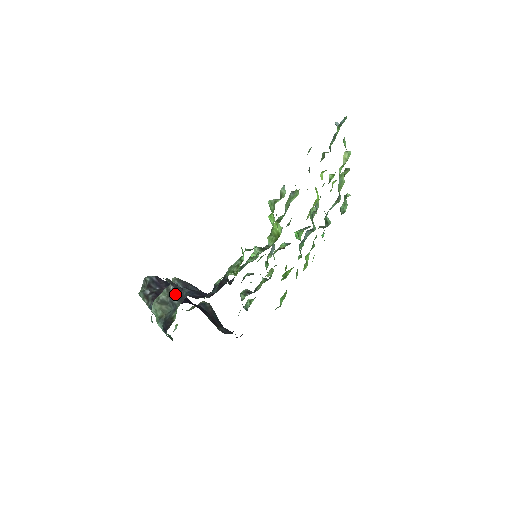
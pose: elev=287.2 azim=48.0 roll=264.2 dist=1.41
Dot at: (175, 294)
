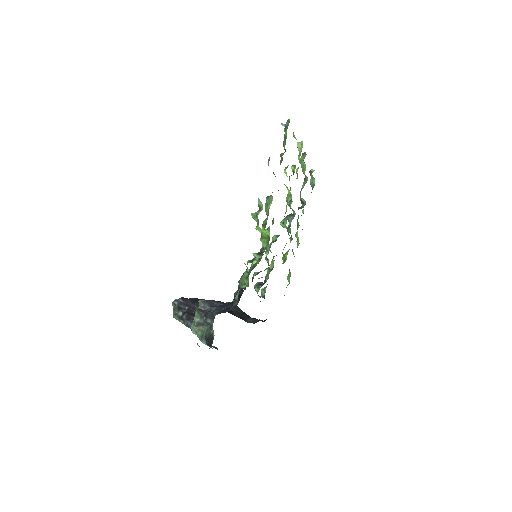
Dot at: (206, 315)
